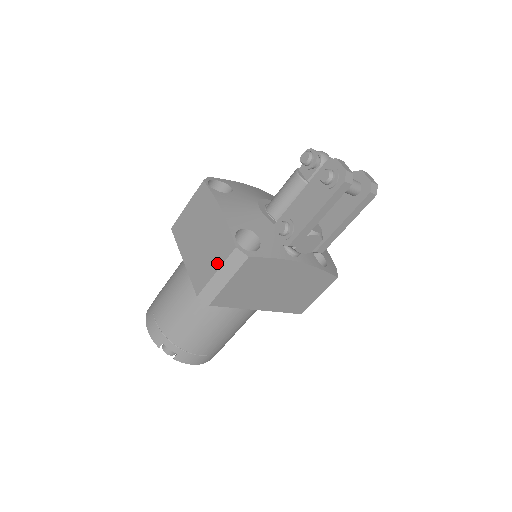
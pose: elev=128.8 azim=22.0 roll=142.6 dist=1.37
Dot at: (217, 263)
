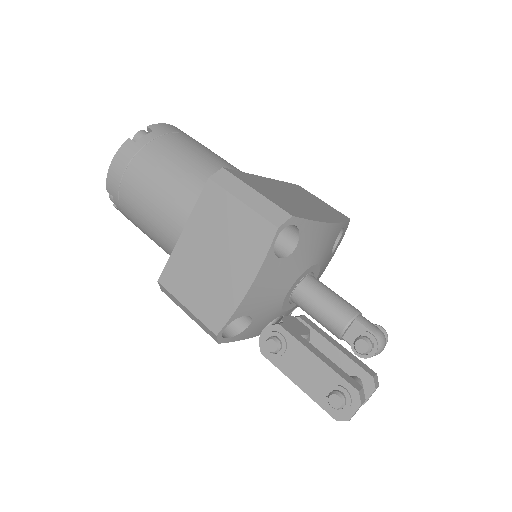
Dot at: (195, 307)
